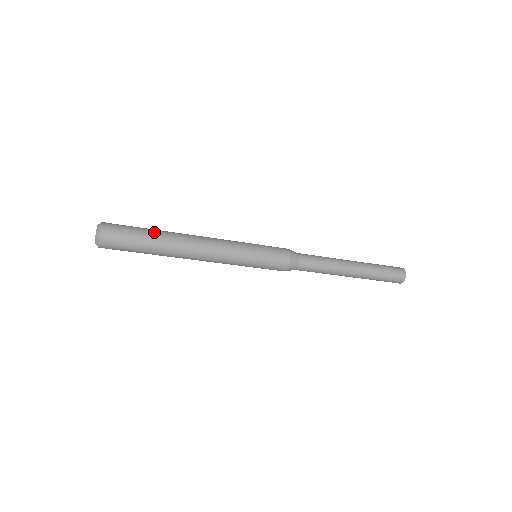
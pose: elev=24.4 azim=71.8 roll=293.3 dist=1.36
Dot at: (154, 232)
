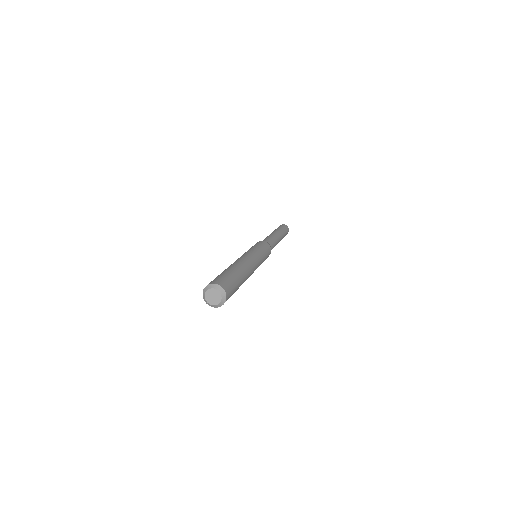
Dot at: (235, 271)
